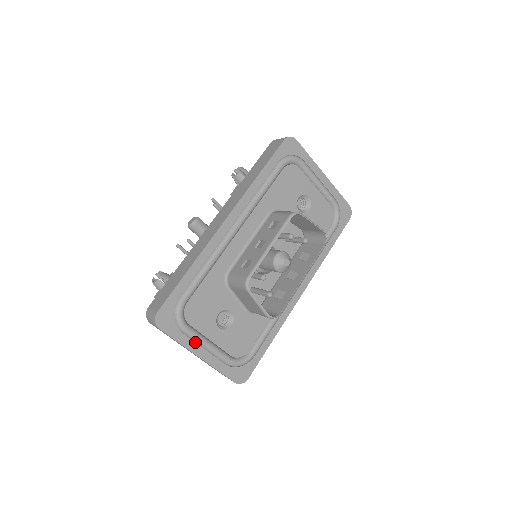
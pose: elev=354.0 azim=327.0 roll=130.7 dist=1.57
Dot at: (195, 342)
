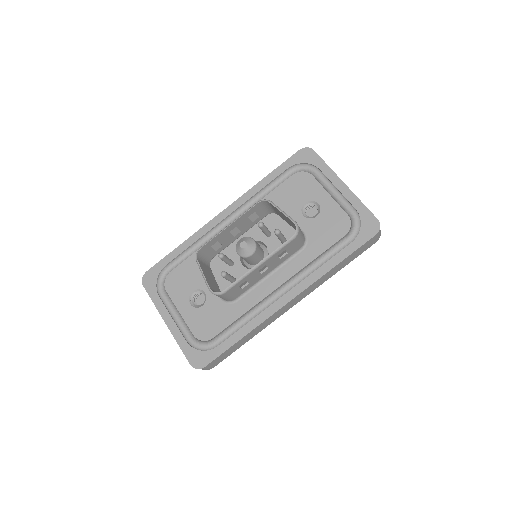
Dot at: (166, 308)
